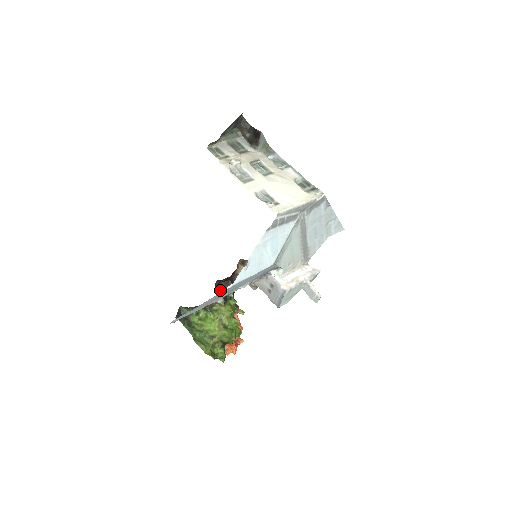
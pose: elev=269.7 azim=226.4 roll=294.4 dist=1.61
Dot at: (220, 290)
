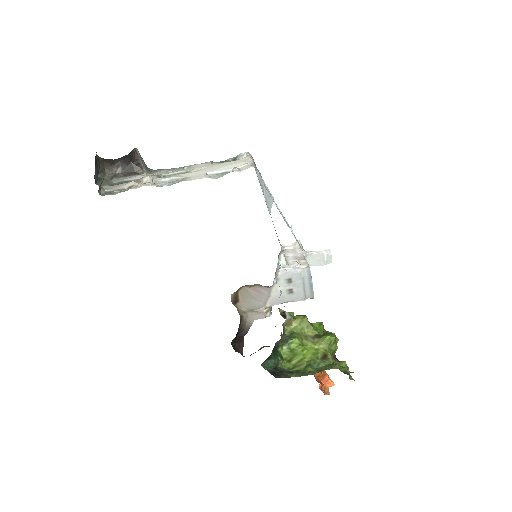
Dot at: occluded
